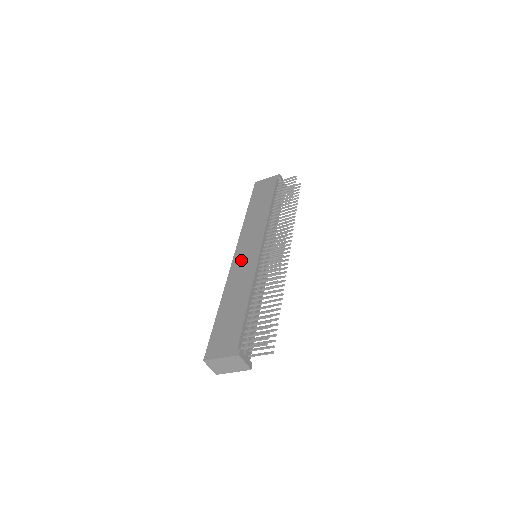
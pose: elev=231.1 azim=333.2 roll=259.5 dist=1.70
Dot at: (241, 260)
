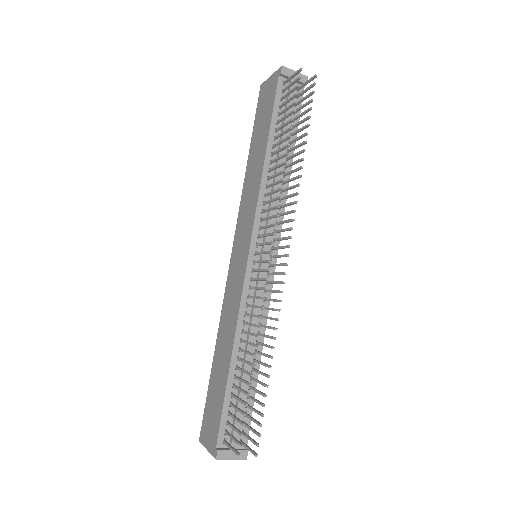
Dot at: (233, 274)
